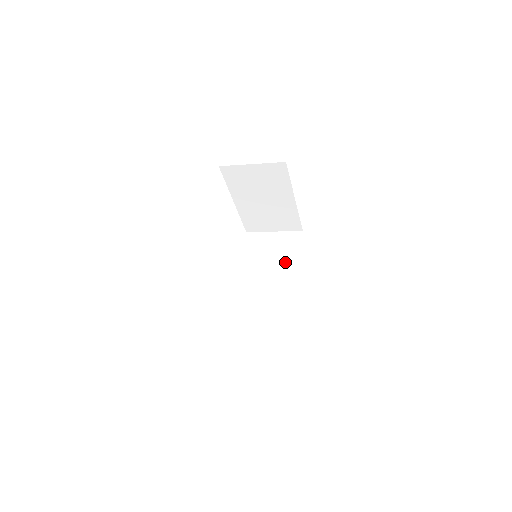
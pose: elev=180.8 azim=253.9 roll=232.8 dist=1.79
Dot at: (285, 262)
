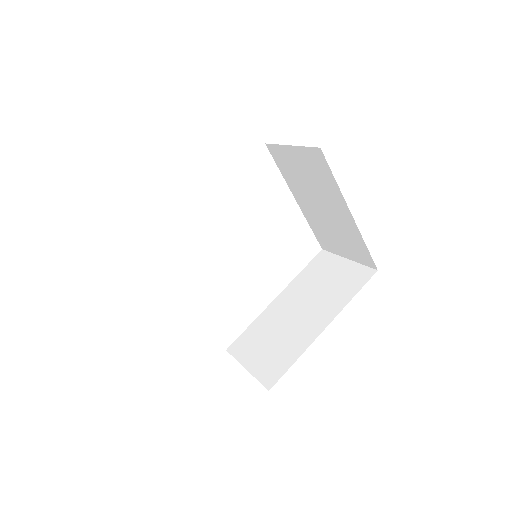
Dot at: (324, 191)
